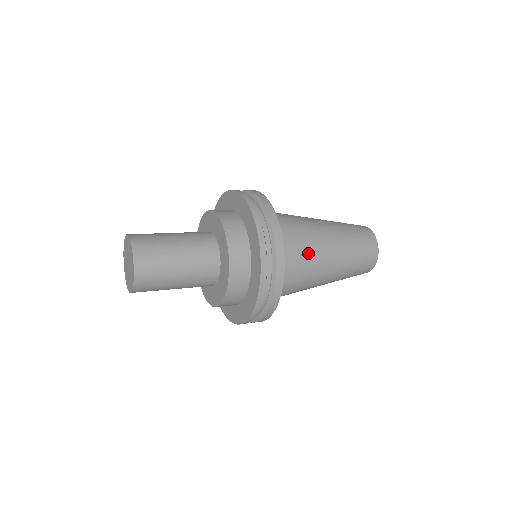
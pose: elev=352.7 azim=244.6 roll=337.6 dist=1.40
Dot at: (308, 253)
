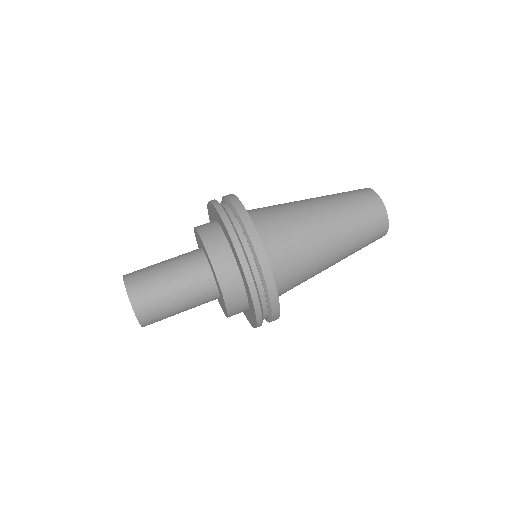
Dot at: (301, 245)
